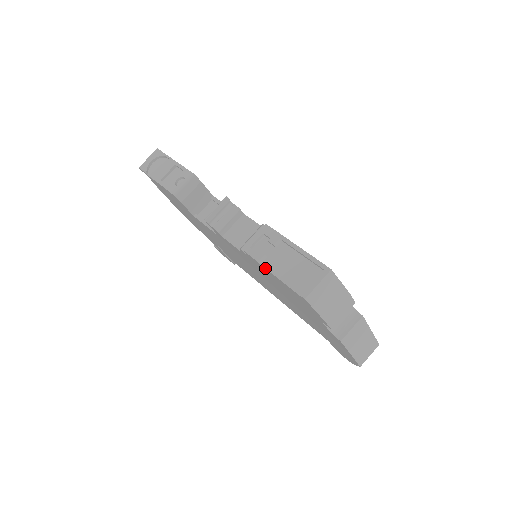
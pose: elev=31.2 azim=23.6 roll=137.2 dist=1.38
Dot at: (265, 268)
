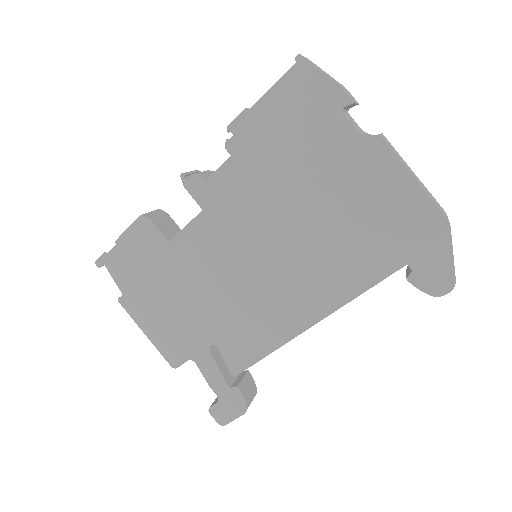
Dot at: (254, 104)
